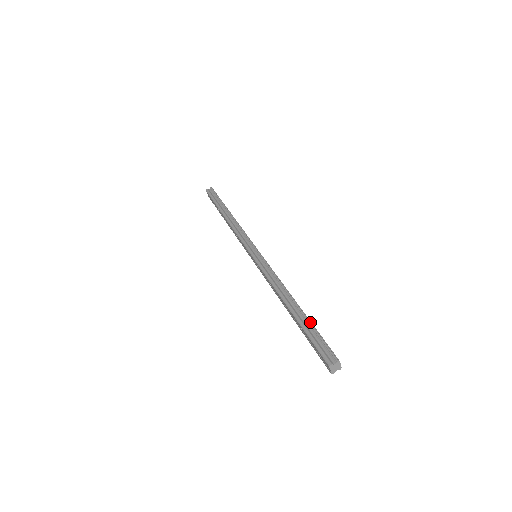
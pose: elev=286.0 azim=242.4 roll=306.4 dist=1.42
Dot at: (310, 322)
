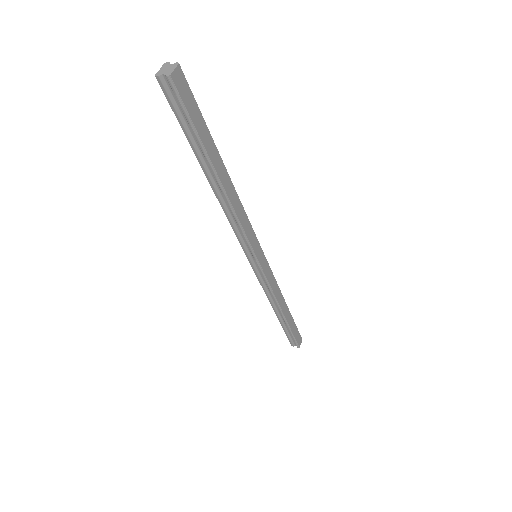
Dot at: occluded
